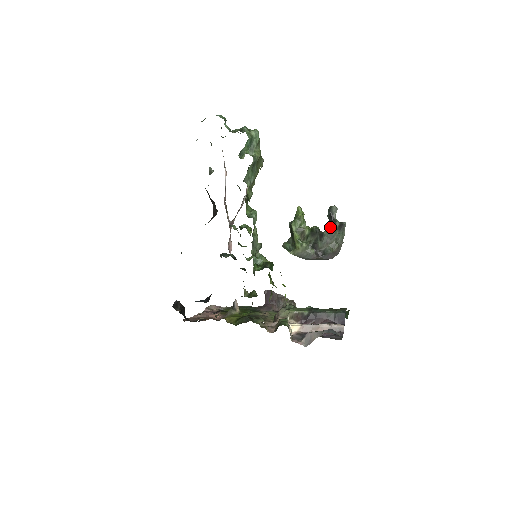
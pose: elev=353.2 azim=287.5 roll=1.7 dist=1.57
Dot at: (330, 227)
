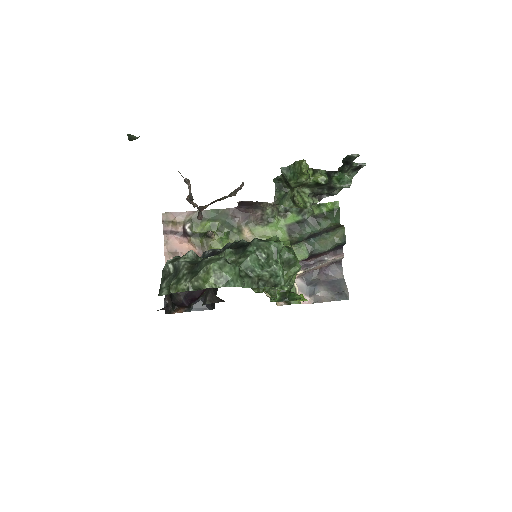
Dot at: (342, 169)
